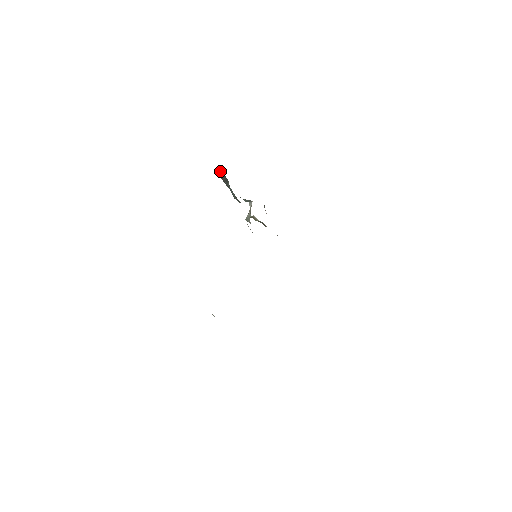
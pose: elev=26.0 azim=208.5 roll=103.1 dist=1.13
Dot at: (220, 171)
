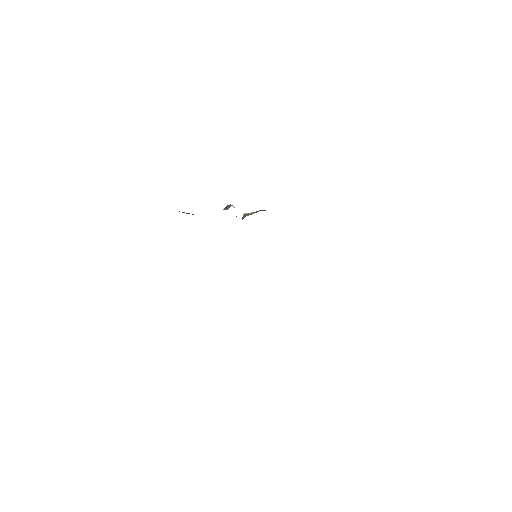
Dot at: occluded
